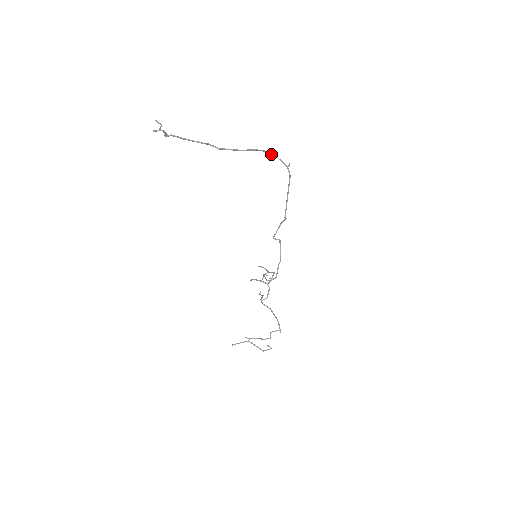
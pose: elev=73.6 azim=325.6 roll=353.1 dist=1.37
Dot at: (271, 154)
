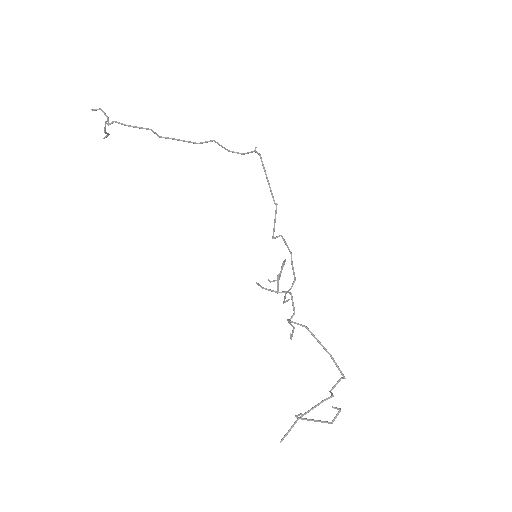
Dot at: (235, 152)
